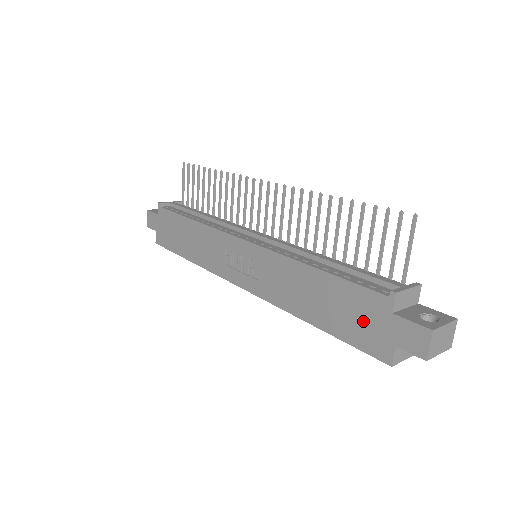
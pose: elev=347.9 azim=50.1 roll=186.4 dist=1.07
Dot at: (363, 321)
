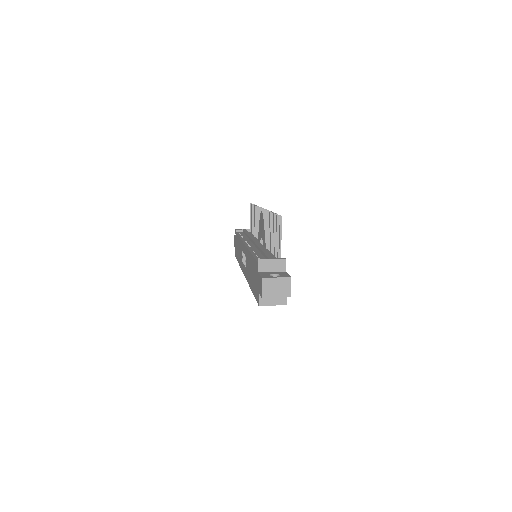
Dot at: (256, 281)
